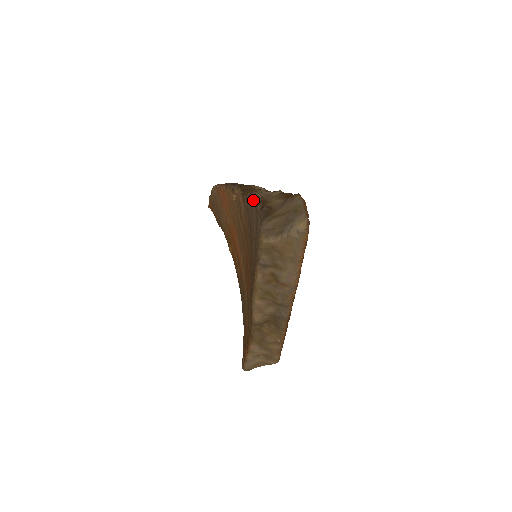
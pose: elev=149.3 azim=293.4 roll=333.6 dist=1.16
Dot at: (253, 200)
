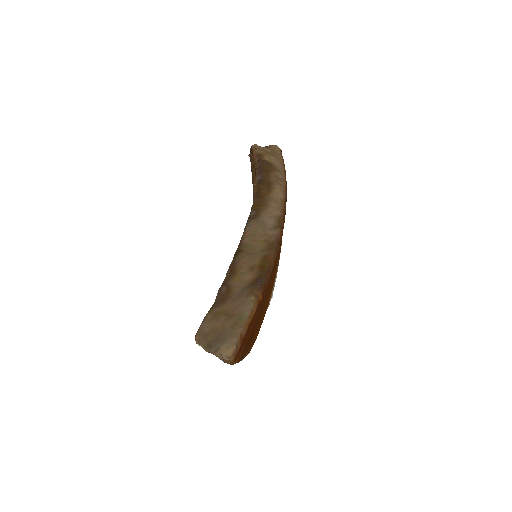
Dot at: (241, 240)
